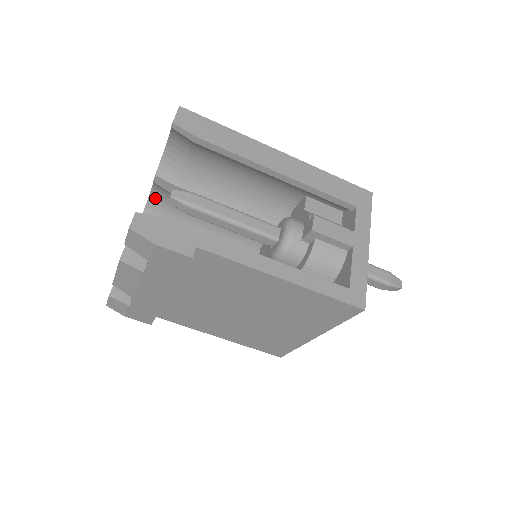
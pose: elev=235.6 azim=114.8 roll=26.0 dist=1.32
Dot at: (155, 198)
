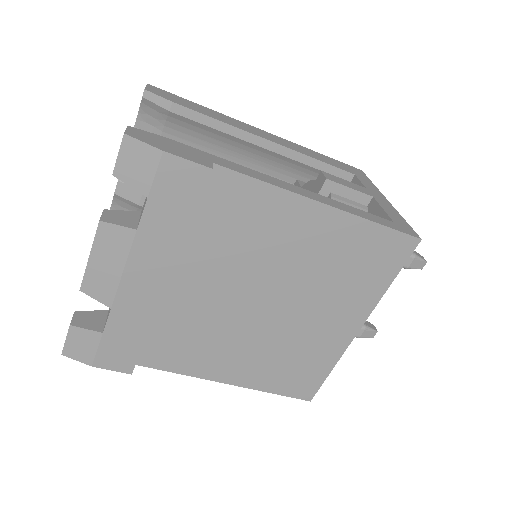
Dot at: occluded
